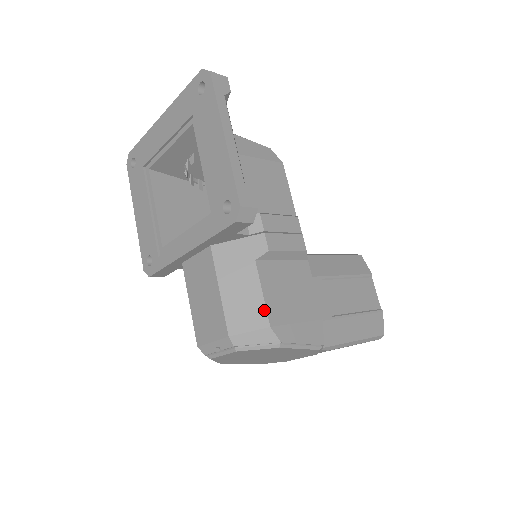
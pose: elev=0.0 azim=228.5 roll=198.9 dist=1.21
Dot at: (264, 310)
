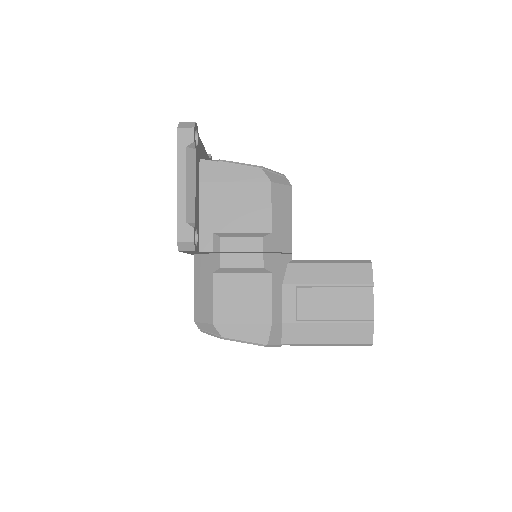
Dot at: (211, 311)
